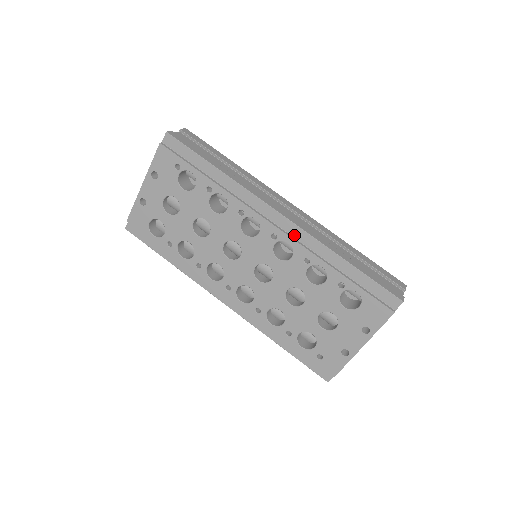
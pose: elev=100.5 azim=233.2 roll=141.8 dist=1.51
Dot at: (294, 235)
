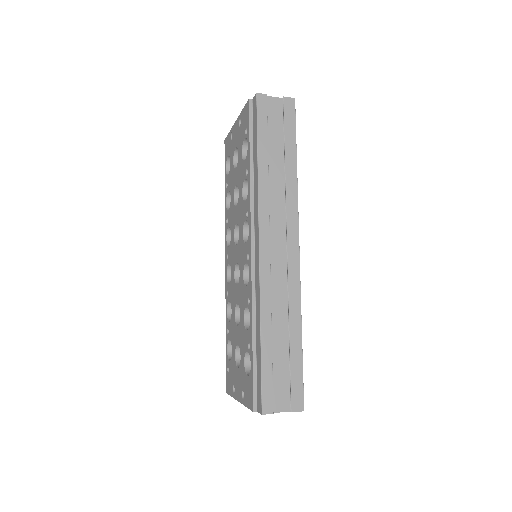
Dot at: (256, 272)
